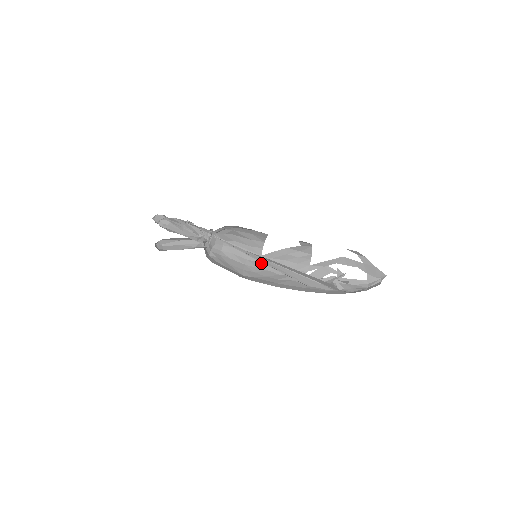
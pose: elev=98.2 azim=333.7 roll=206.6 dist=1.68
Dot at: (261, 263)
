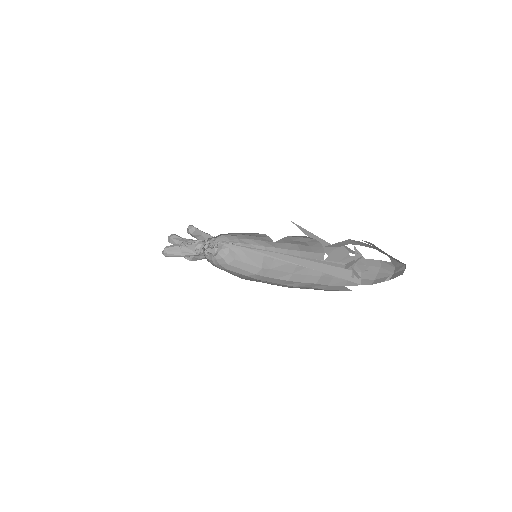
Dot at: (279, 248)
